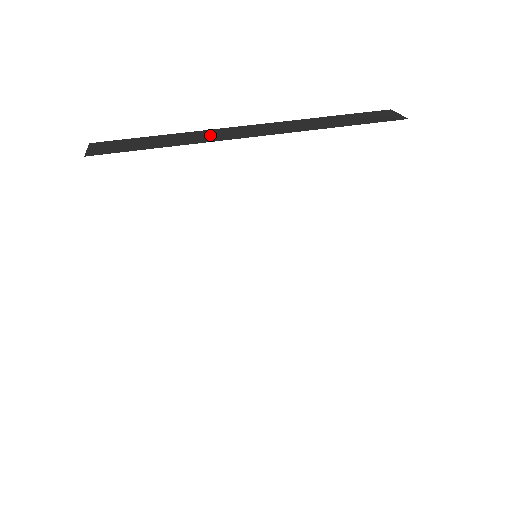
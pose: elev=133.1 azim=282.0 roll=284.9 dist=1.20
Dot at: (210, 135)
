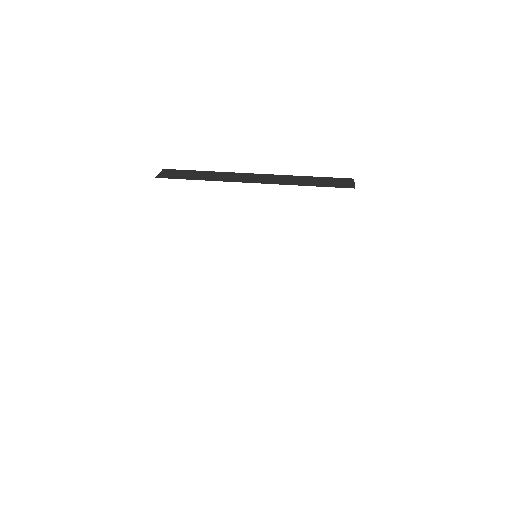
Dot at: (229, 177)
